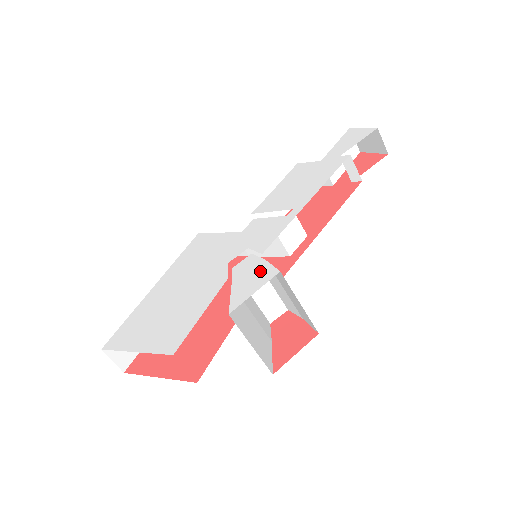
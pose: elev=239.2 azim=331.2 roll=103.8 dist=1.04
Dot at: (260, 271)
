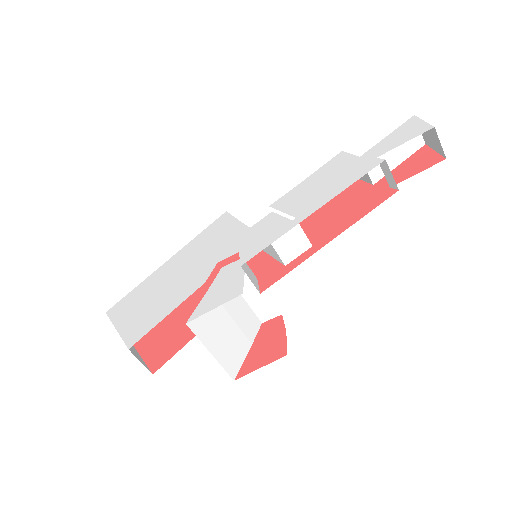
Dot at: (232, 284)
